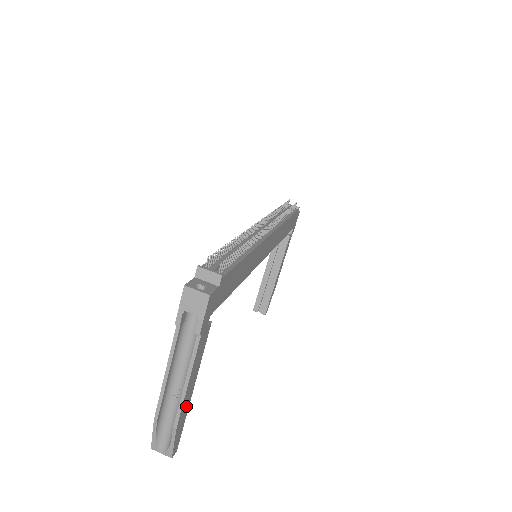
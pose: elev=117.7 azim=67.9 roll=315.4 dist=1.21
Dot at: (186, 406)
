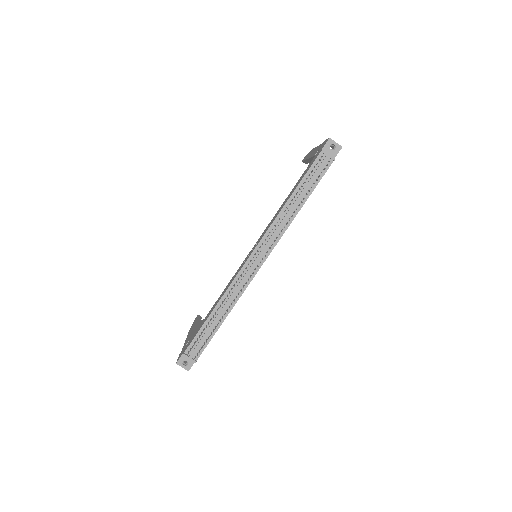
Dot at: occluded
